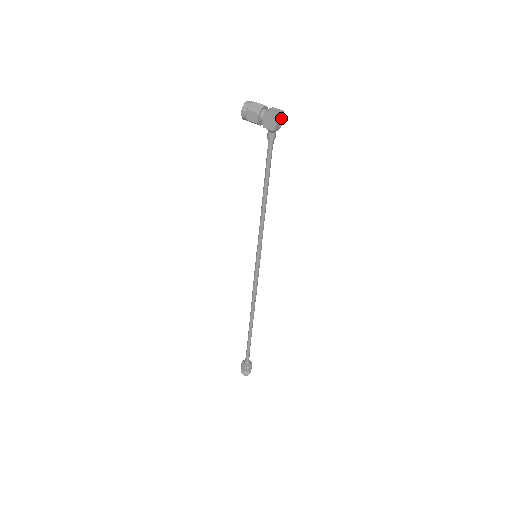
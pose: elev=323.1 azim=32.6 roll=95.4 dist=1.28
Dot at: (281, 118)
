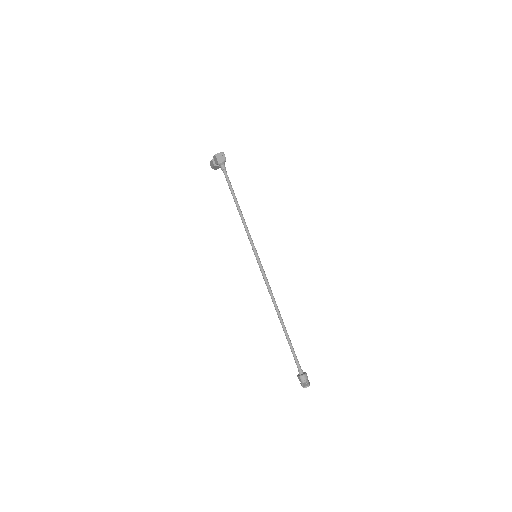
Dot at: (223, 156)
